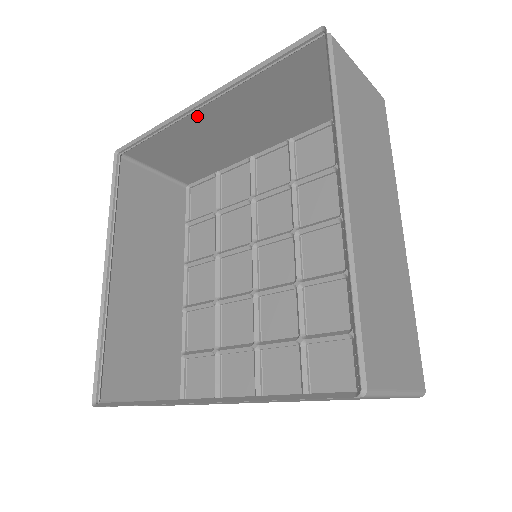
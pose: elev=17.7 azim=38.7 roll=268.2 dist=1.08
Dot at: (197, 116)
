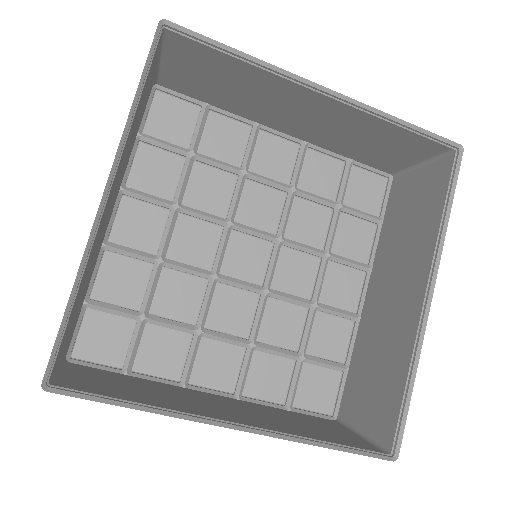
Dot at: (297, 87)
